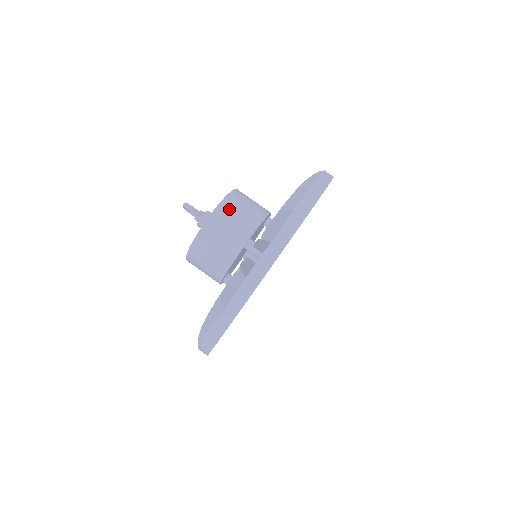
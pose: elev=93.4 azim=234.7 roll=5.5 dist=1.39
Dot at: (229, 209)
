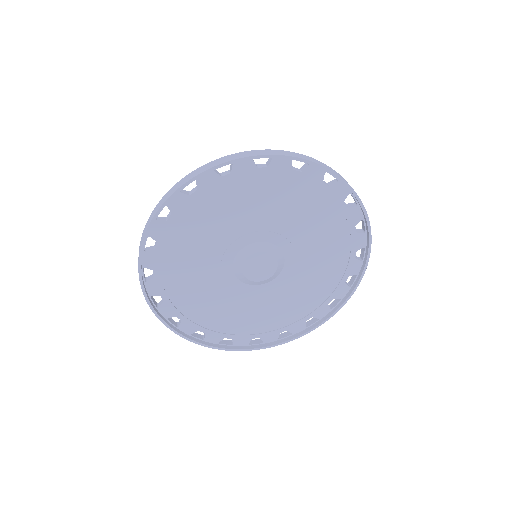
Dot at: occluded
